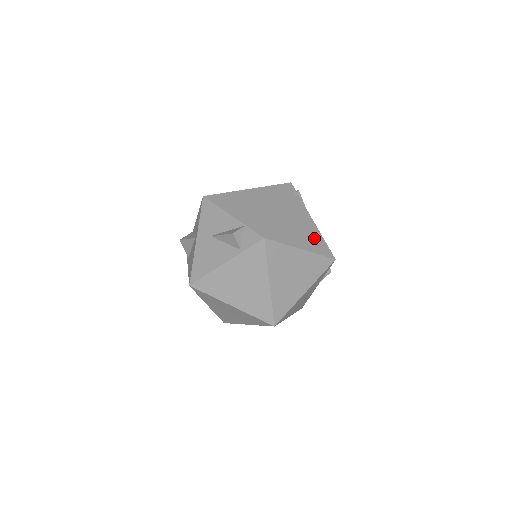
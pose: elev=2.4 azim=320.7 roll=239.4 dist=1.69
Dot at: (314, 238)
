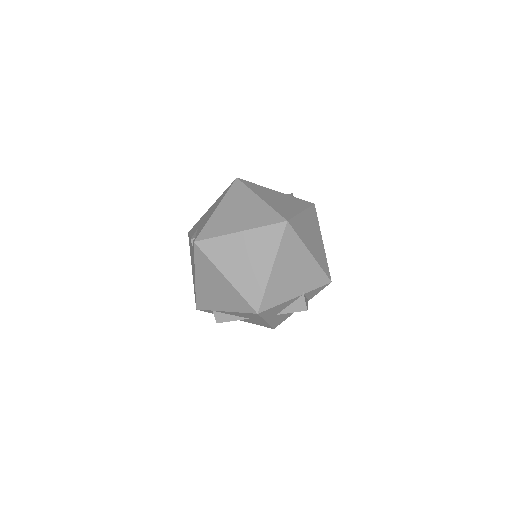
Dot at: occluded
